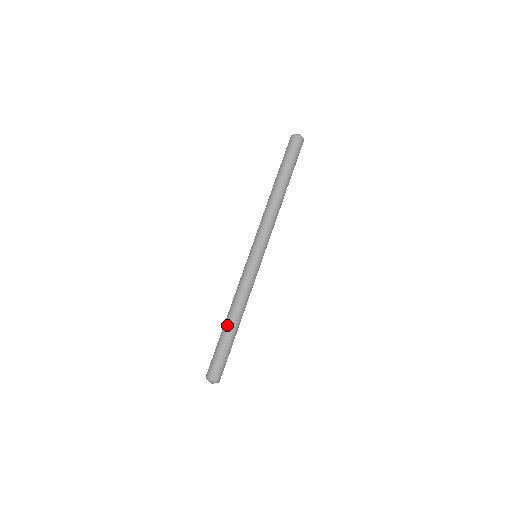
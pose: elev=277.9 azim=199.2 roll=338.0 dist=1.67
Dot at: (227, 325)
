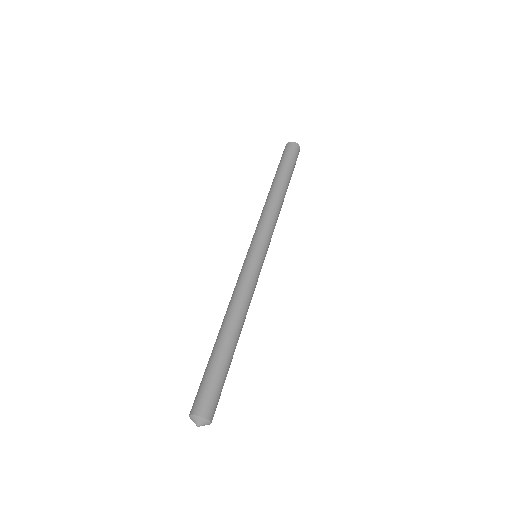
Dot at: (217, 337)
